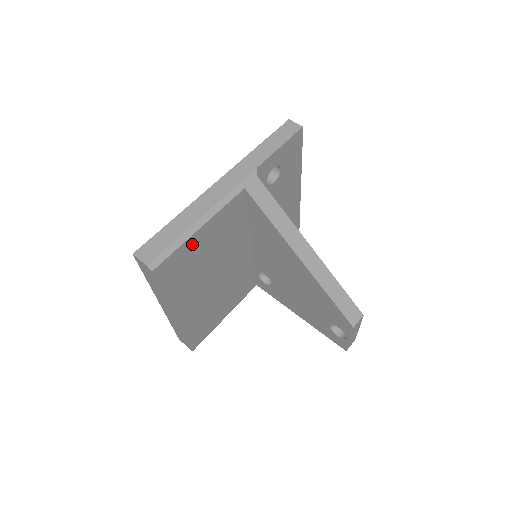
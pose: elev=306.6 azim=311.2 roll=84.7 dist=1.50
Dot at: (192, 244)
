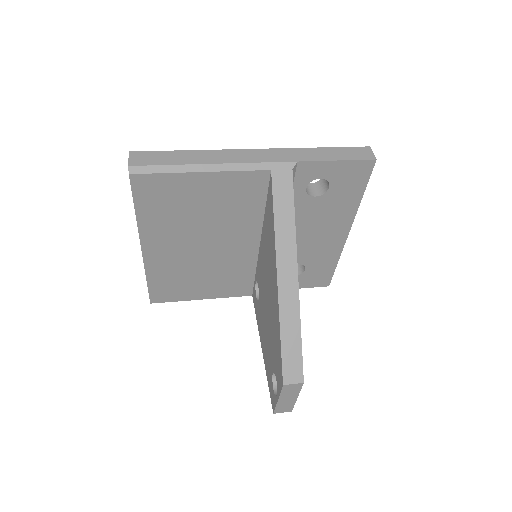
Dot at: (186, 182)
